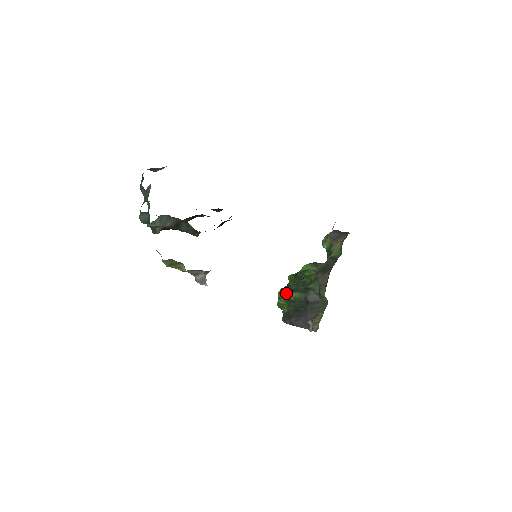
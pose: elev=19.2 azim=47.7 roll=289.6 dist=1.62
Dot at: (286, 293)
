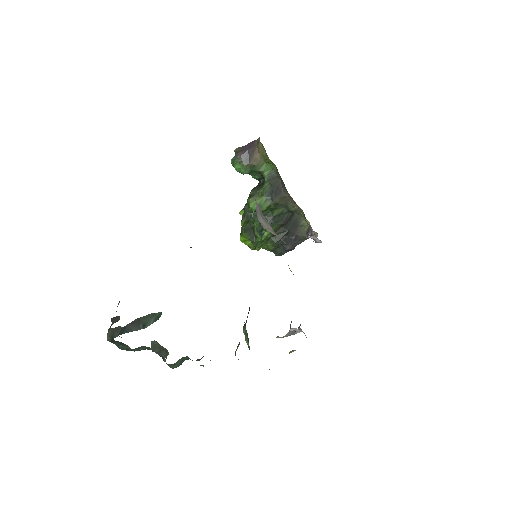
Dot at: (260, 238)
